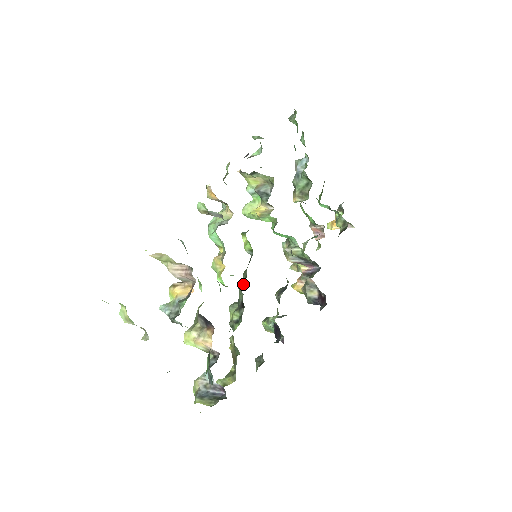
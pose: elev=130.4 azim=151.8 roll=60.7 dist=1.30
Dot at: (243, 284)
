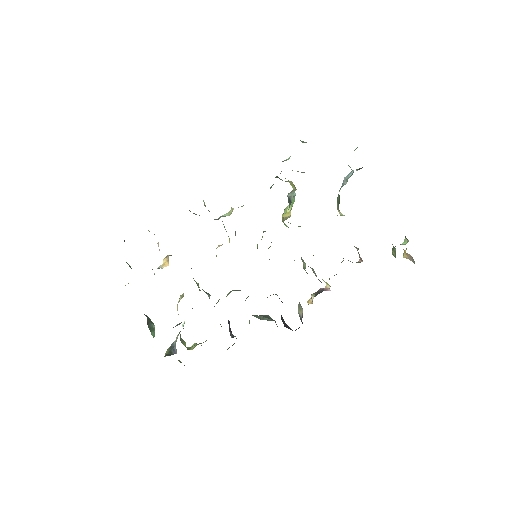
Dot at: occluded
